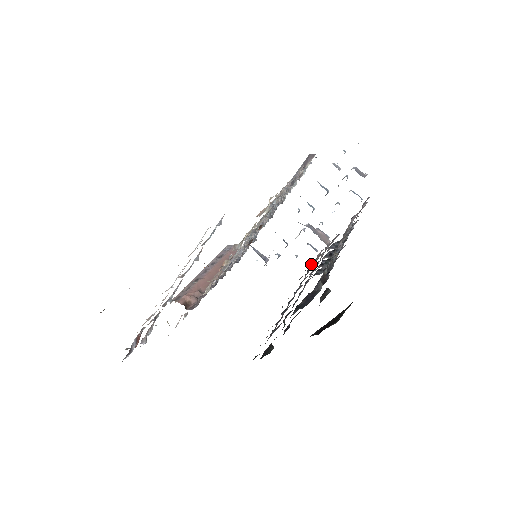
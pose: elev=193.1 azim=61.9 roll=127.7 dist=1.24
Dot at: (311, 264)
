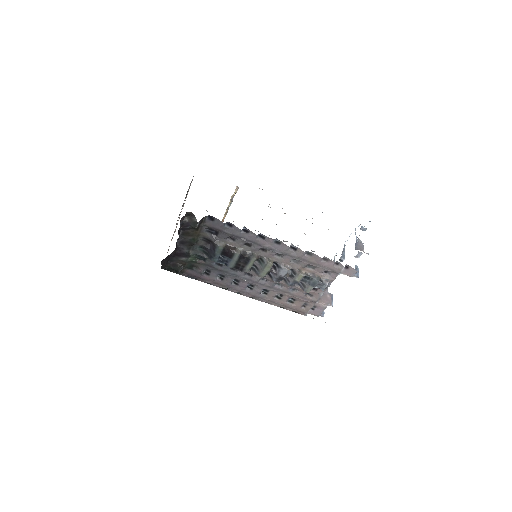
Dot at: (291, 299)
